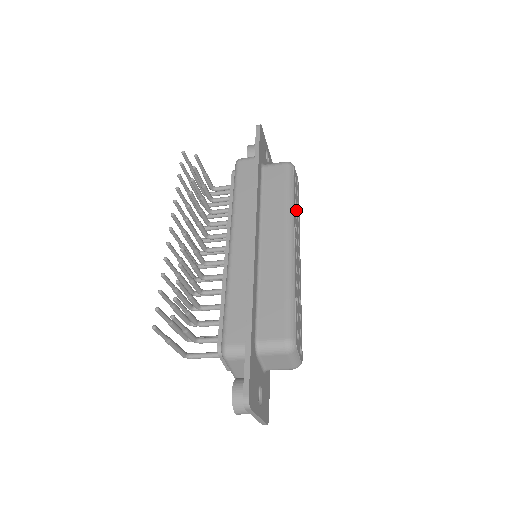
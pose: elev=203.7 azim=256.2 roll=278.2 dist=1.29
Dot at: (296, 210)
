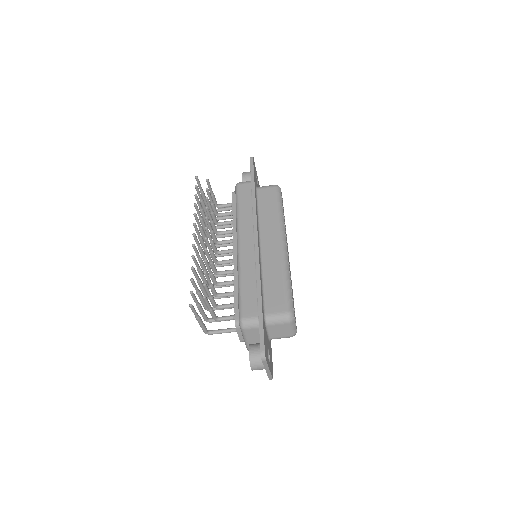
Dot at: (284, 221)
